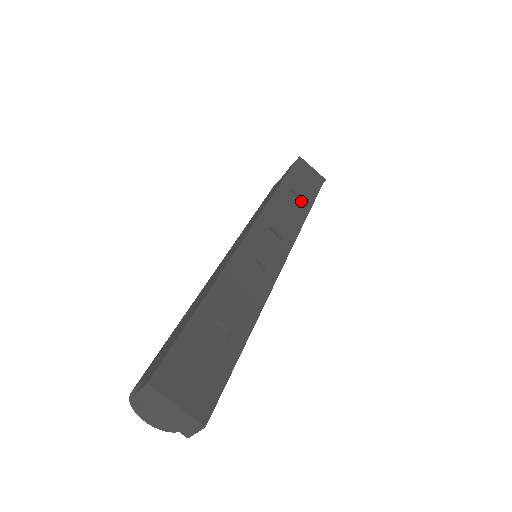
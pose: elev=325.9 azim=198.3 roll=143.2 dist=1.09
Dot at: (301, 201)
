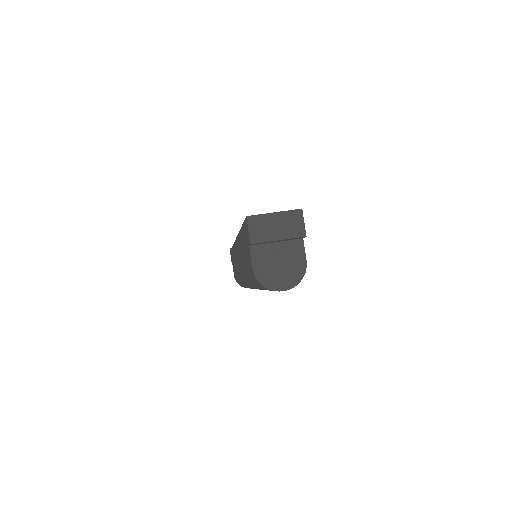
Dot at: occluded
